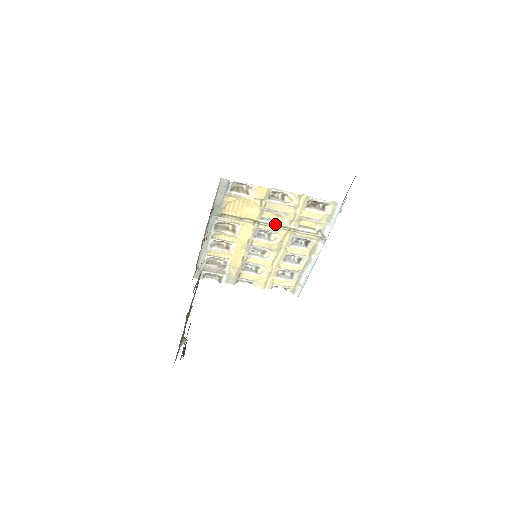
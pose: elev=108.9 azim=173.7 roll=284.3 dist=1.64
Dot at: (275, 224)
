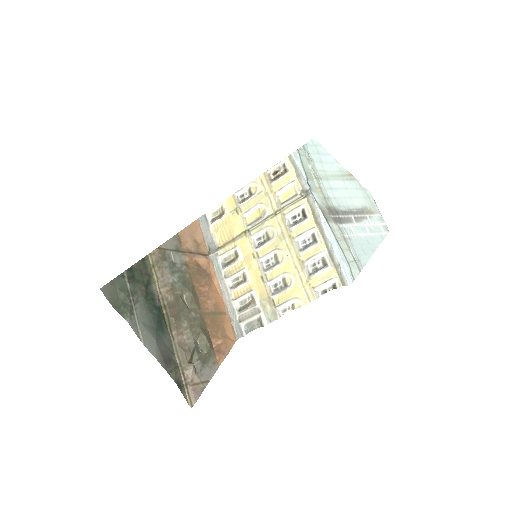
Dot at: (262, 220)
